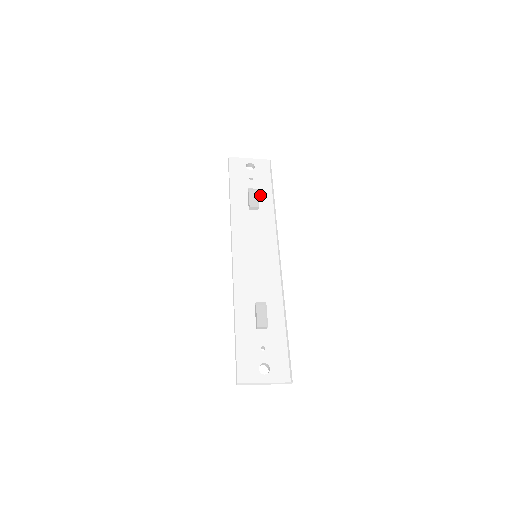
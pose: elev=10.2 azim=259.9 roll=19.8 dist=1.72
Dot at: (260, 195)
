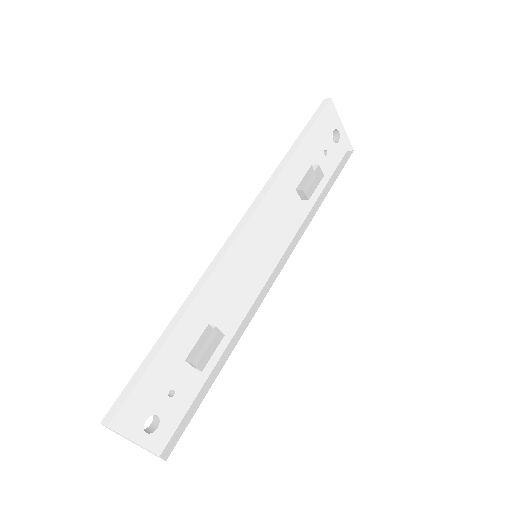
Dot at: occluded
